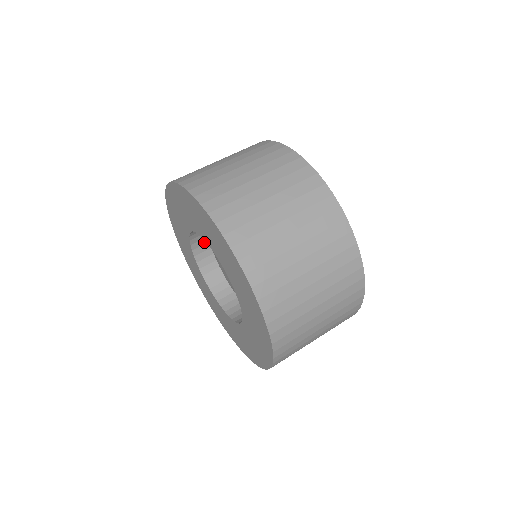
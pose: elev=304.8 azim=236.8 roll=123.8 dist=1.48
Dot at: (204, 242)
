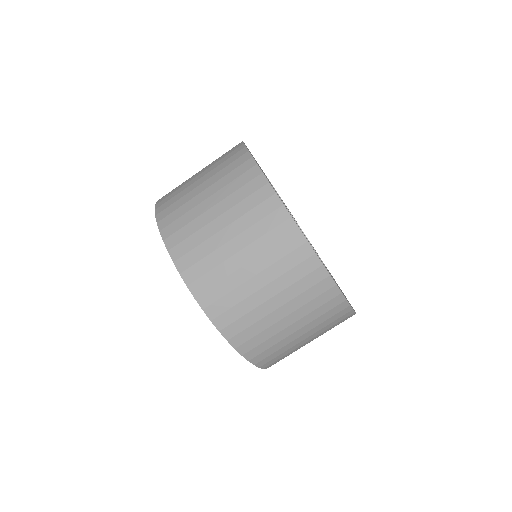
Dot at: occluded
